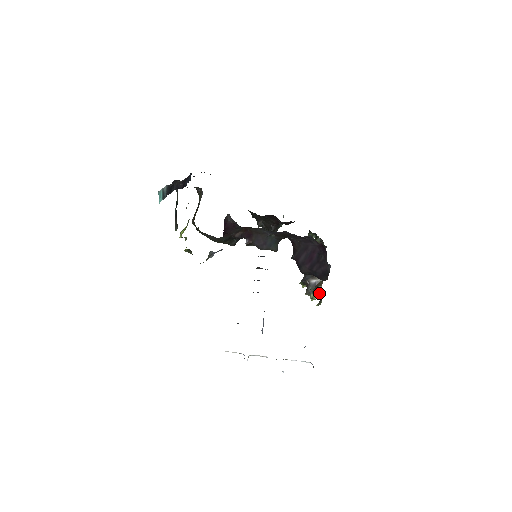
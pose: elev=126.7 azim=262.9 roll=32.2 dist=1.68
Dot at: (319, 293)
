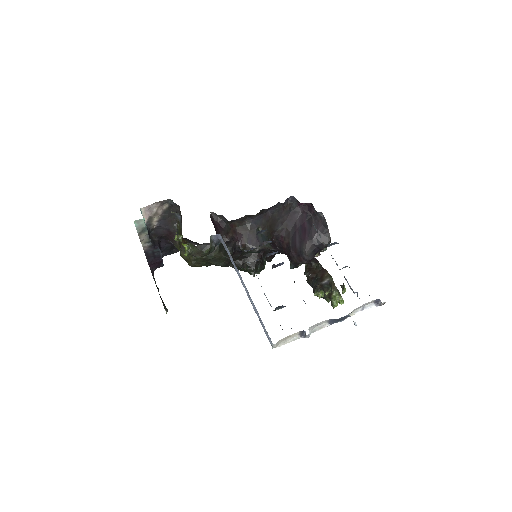
Dot at: (338, 293)
